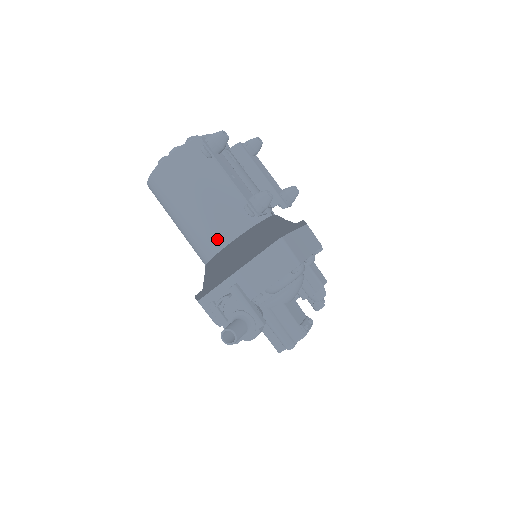
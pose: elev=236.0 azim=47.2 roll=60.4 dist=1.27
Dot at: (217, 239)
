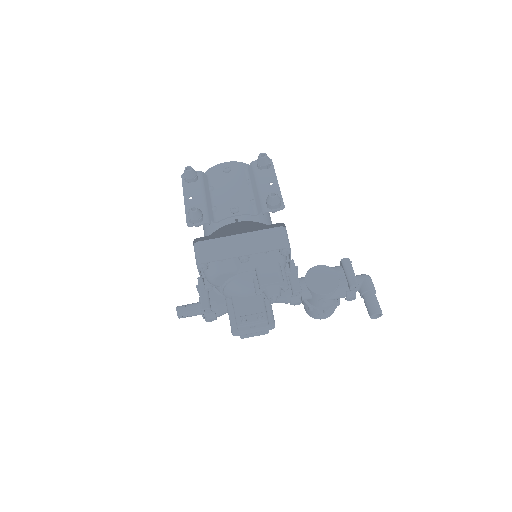
Dot at: occluded
